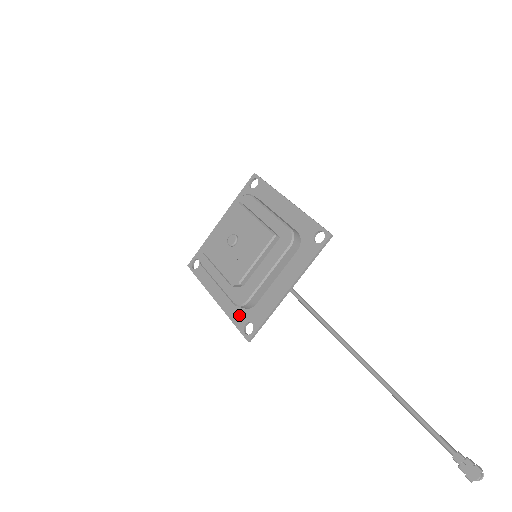
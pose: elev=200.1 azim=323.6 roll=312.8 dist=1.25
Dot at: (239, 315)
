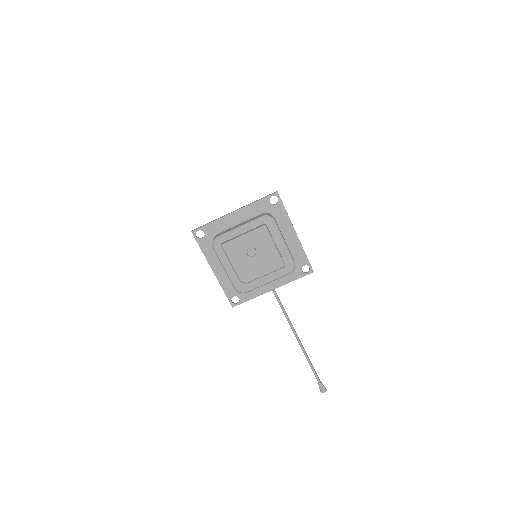
Dot at: (231, 289)
